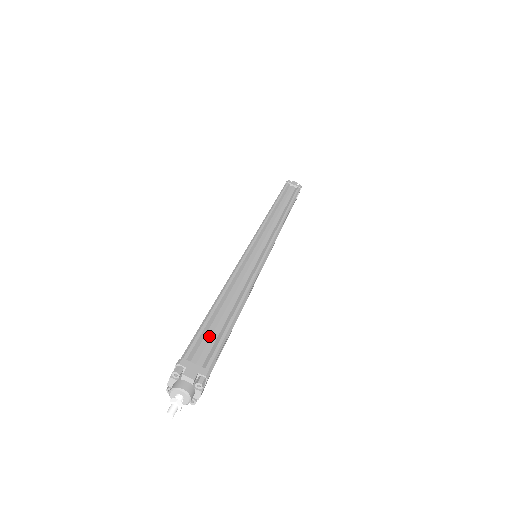
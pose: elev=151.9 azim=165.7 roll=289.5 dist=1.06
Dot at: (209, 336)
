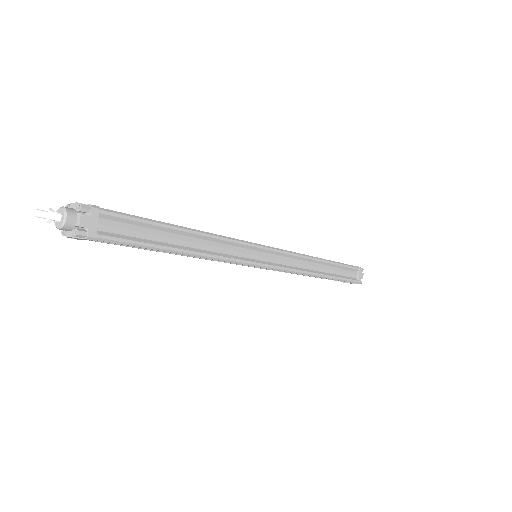
Dot at: occluded
